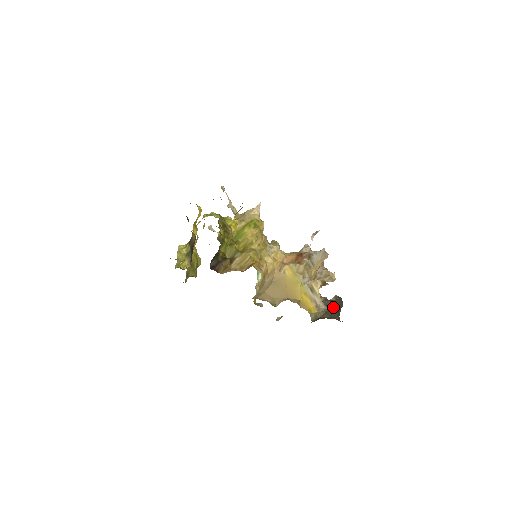
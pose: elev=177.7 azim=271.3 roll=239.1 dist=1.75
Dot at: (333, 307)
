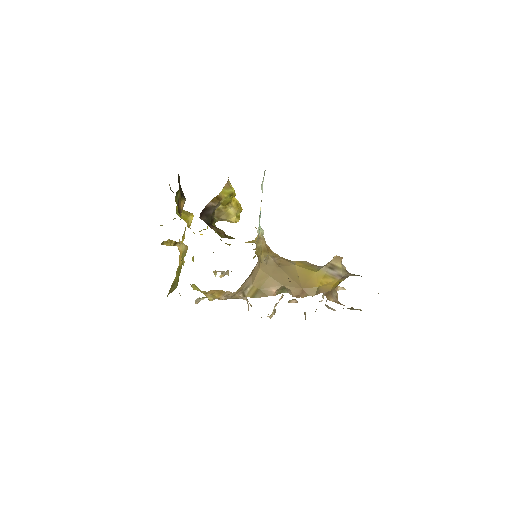
Dot at: occluded
